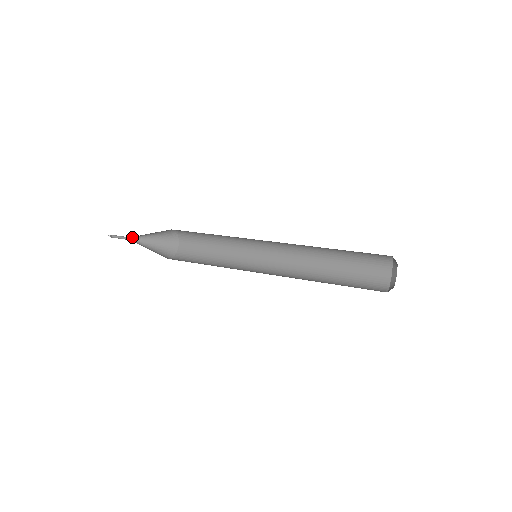
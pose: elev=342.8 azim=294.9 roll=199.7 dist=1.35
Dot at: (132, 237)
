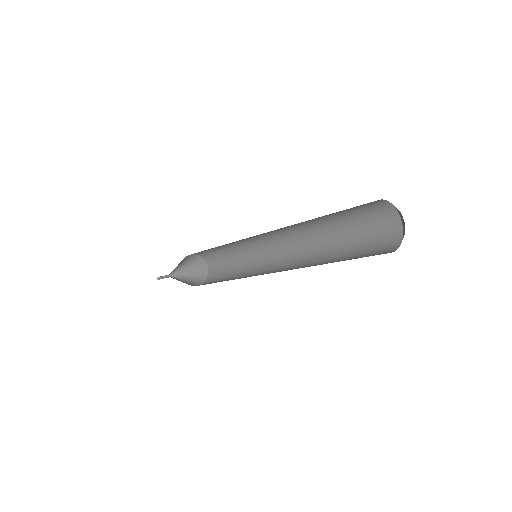
Dot at: (172, 276)
